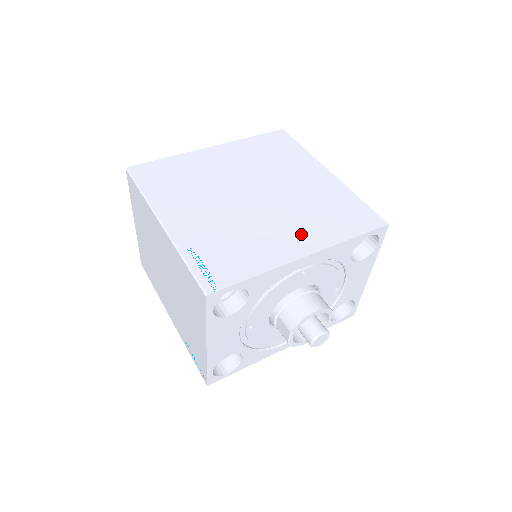
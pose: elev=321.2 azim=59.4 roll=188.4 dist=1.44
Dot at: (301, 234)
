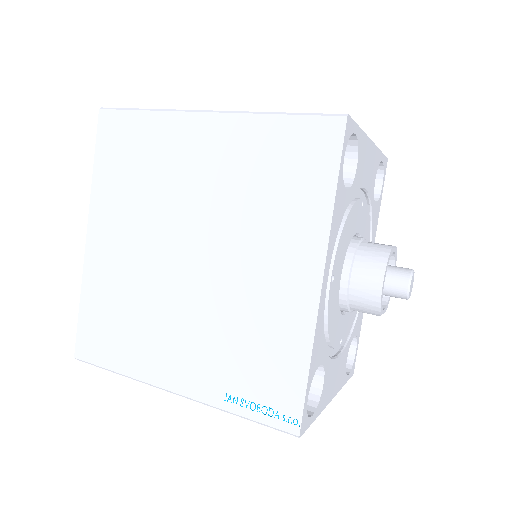
Dot at: (285, 257)
